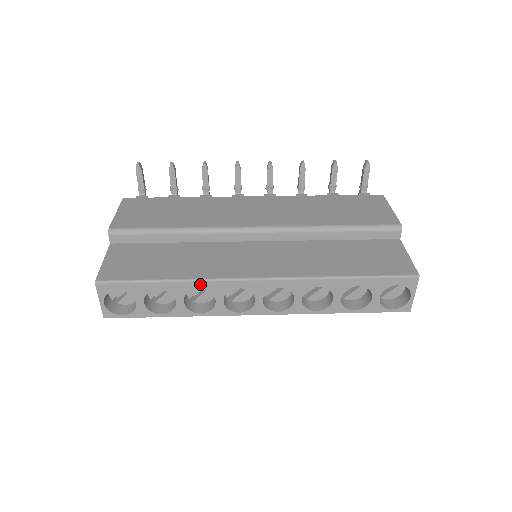
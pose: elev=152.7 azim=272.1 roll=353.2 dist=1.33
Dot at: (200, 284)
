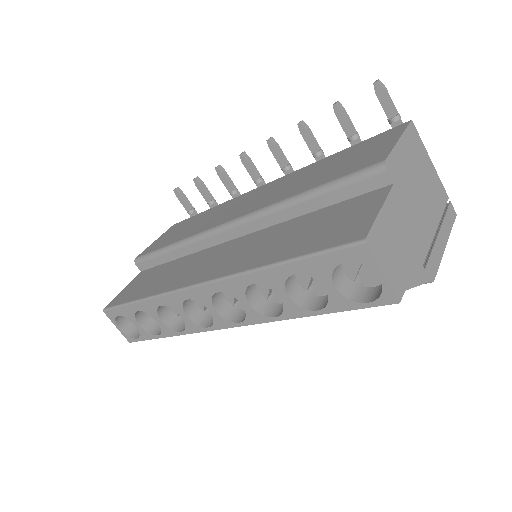
Dot at: (158, 300)
